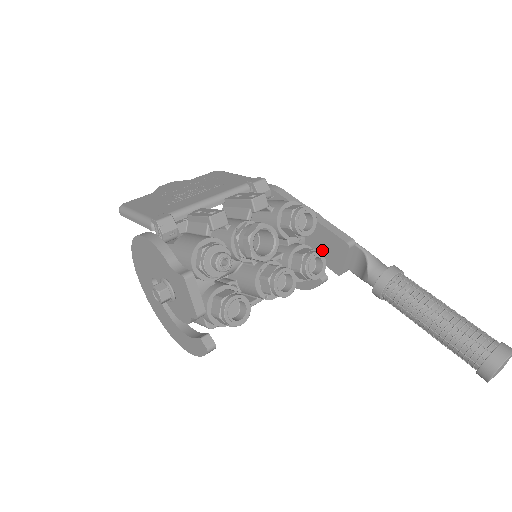
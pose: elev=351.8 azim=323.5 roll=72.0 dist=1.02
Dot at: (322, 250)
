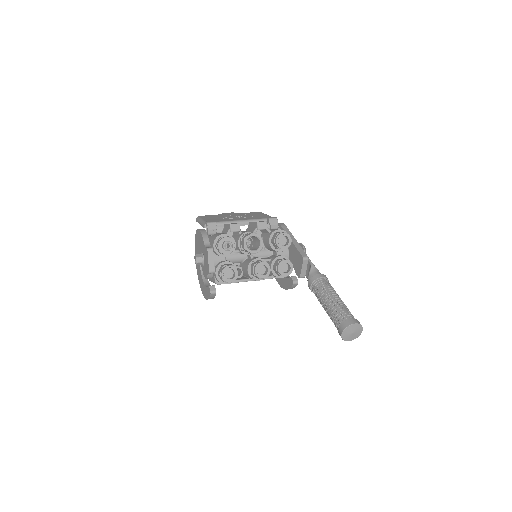
Dot at: (294, 262)
